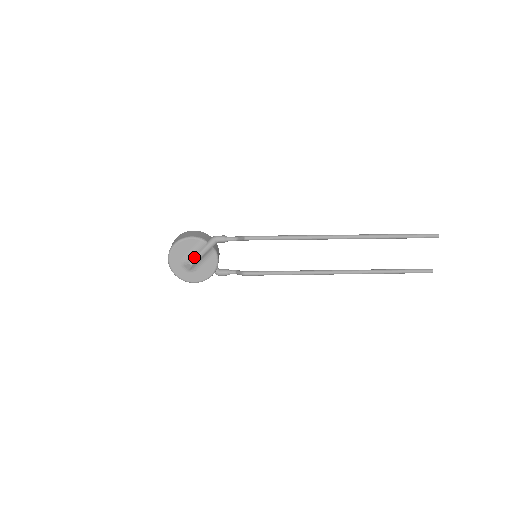
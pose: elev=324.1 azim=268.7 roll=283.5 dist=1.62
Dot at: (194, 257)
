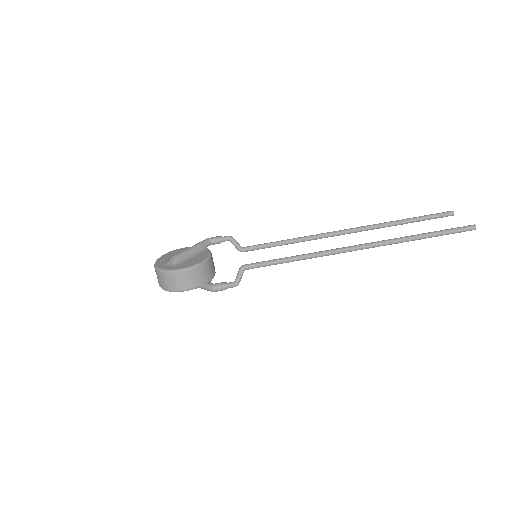
Dot at: occluded
